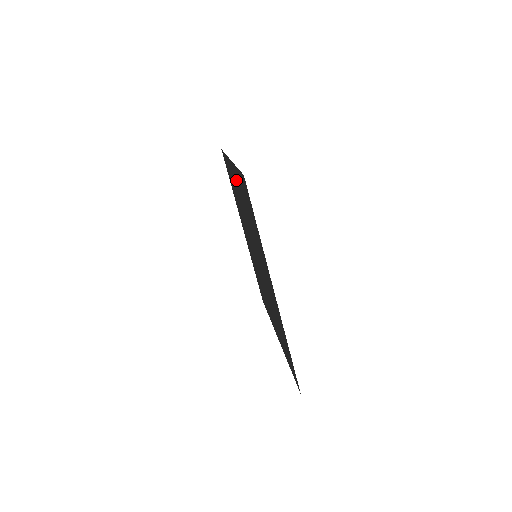
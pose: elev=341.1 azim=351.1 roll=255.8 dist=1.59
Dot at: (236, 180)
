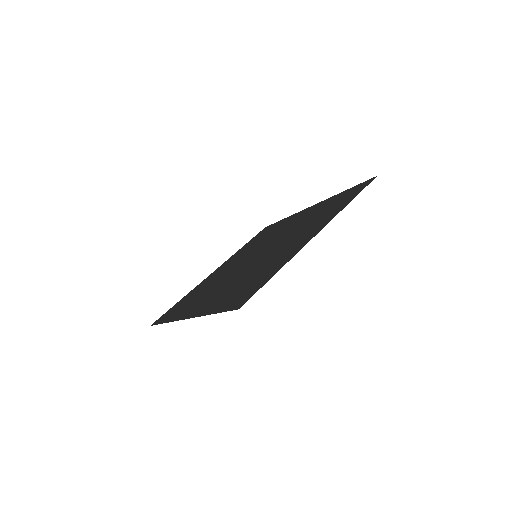
Dot at: (298, 244)
